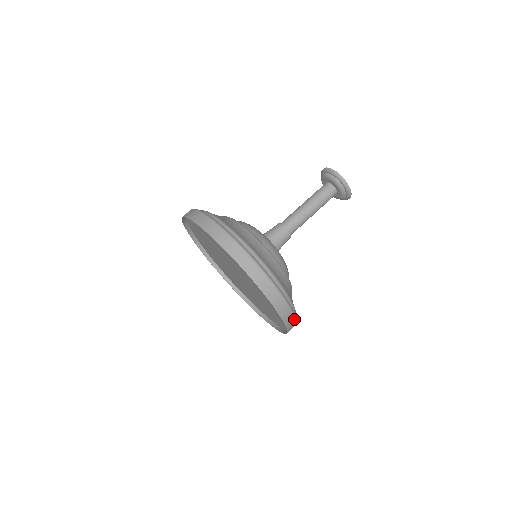
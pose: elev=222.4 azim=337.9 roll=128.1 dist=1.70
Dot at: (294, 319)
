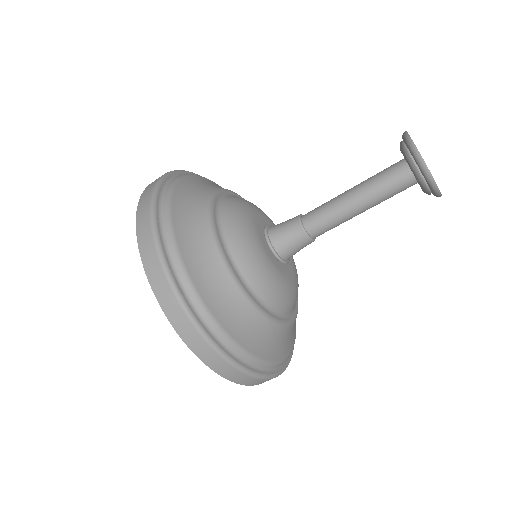
Dot at: (221, 357)
